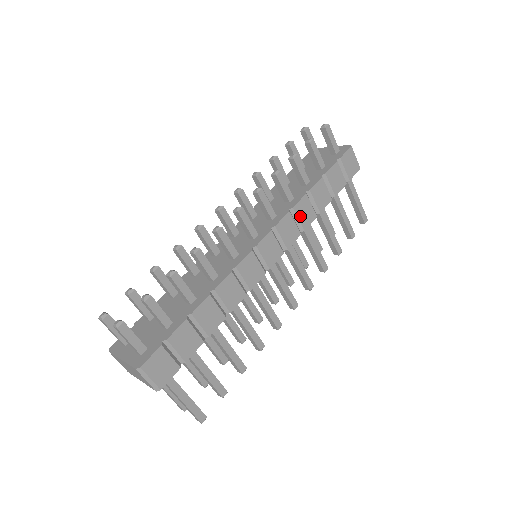
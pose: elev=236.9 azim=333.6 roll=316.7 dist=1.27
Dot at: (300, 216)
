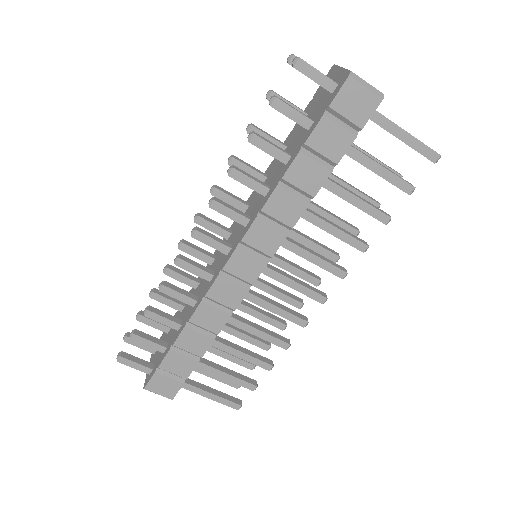
Dot at: (278, 215)
